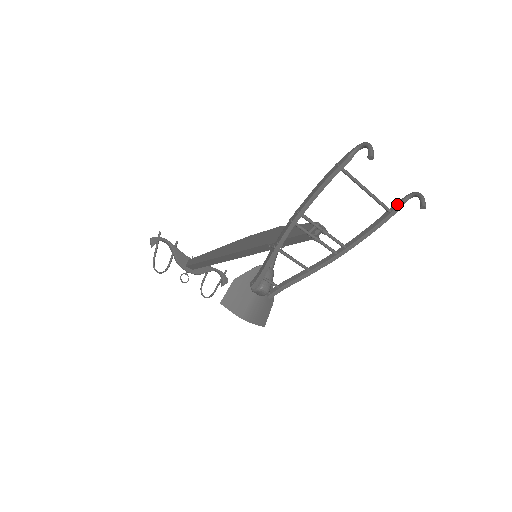
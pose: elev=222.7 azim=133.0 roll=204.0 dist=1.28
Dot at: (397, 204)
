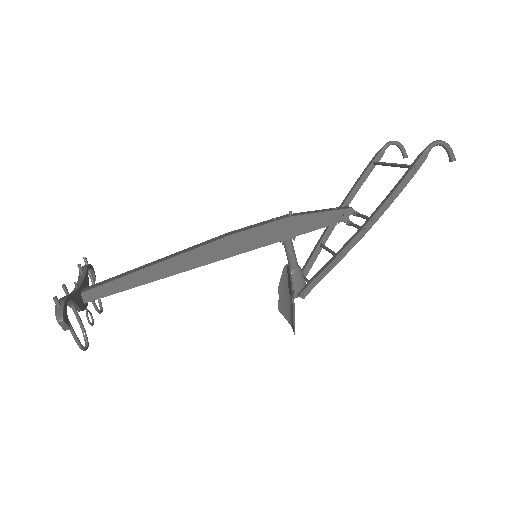
Dot at: (381, 155)
